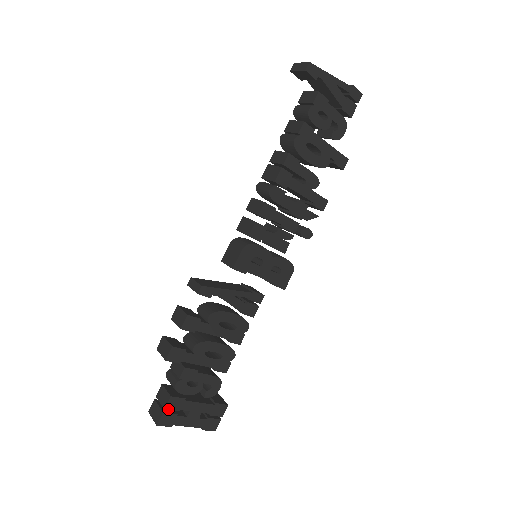
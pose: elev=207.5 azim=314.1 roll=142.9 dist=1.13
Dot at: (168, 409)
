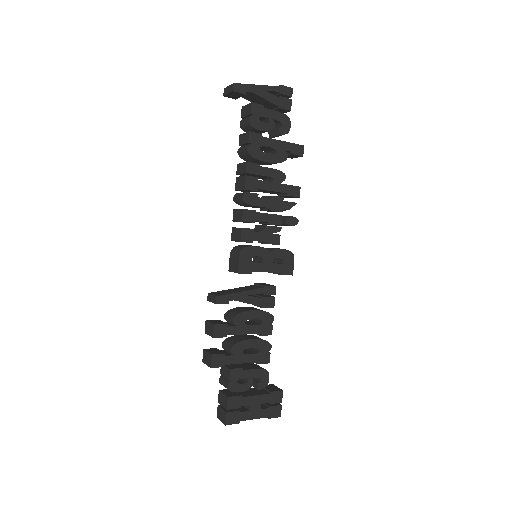
Dot at: (230, 409)
